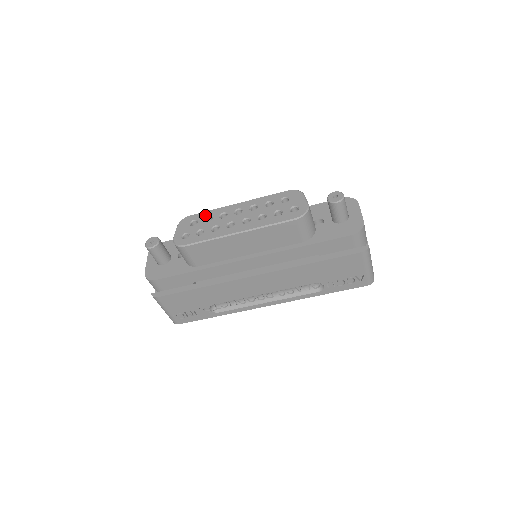
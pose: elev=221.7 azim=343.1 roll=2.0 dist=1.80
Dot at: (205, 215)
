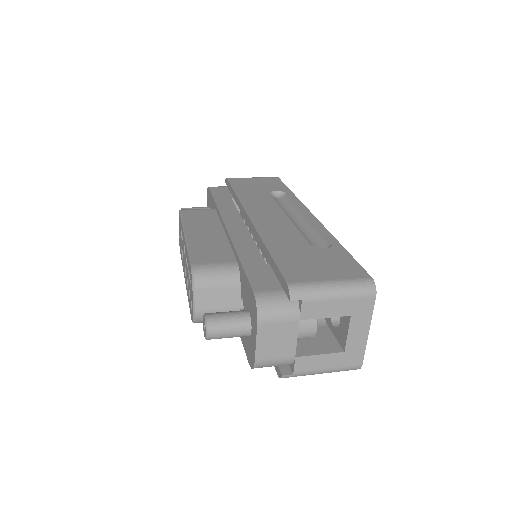
Dot at: occluded
